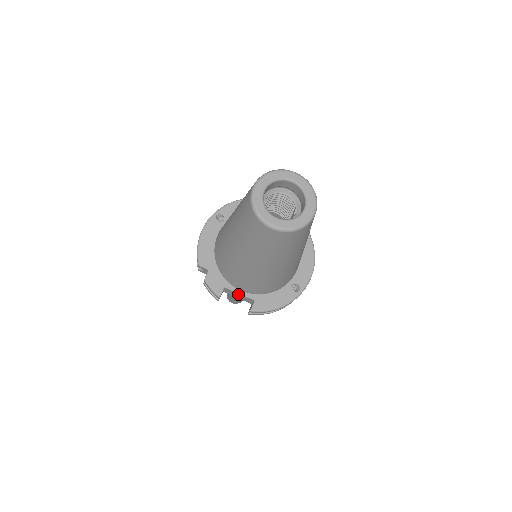
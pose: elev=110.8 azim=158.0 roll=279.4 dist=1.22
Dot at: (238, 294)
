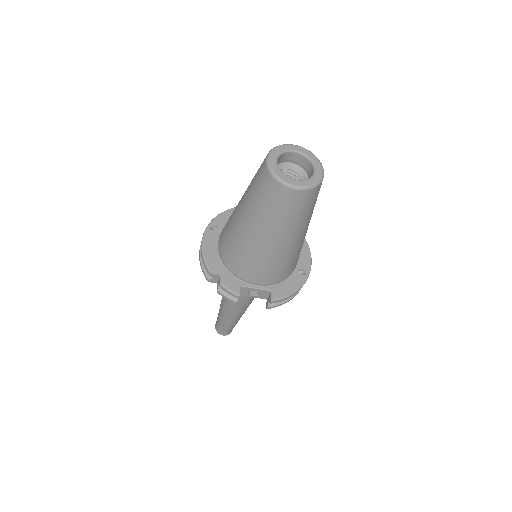
Dot at: (252, 293)
